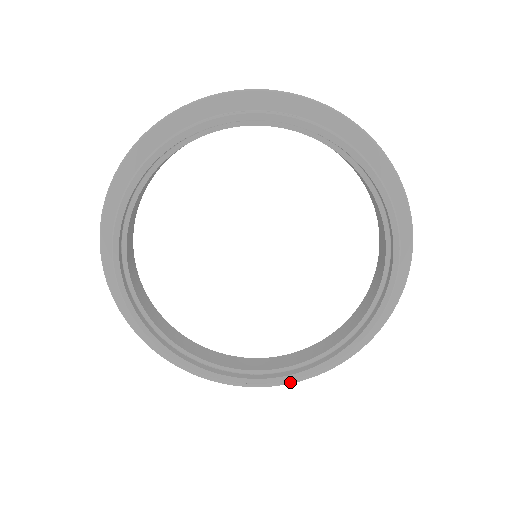
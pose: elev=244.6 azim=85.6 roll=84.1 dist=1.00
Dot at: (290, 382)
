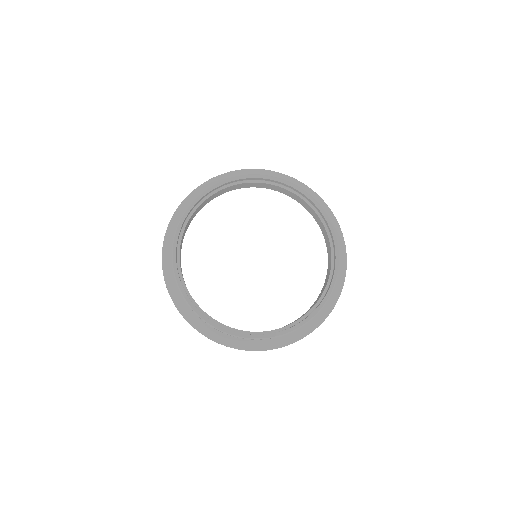
Dot at: (226, 344)
